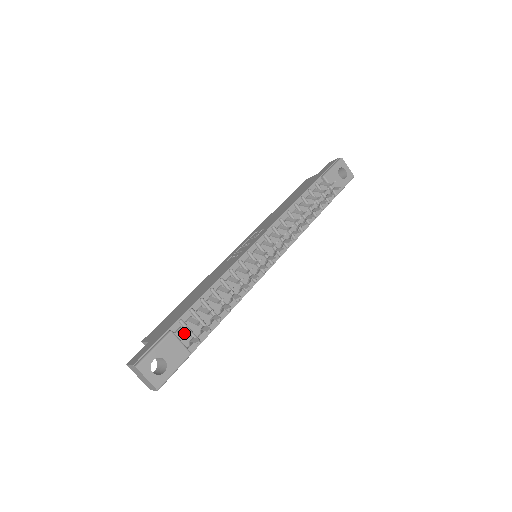
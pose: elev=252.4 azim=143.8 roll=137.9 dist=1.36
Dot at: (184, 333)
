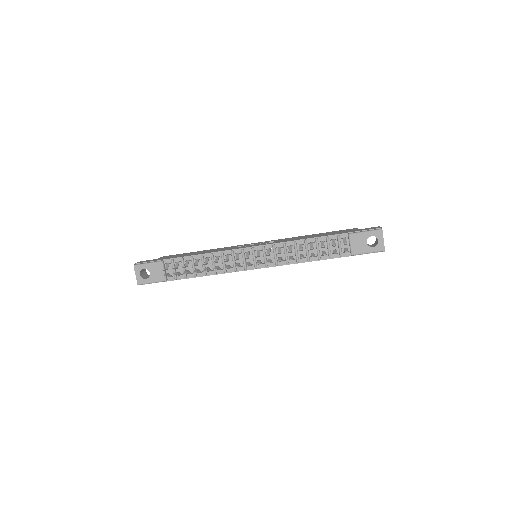
Dot at: (166, 267)
